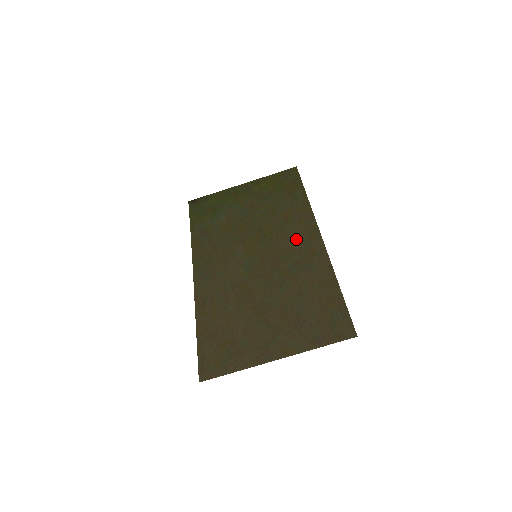
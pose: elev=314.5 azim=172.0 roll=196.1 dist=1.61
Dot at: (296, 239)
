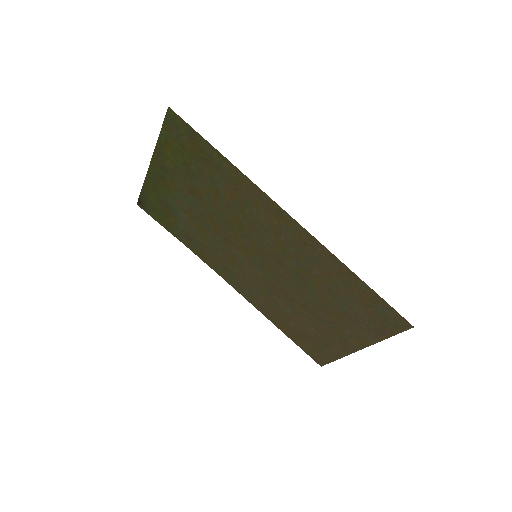
Dot at: (272, 228)
